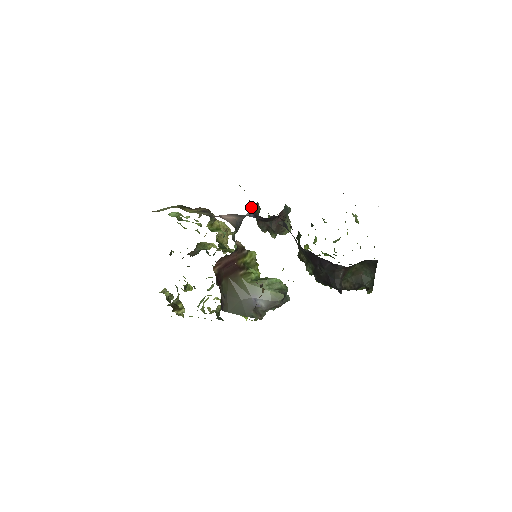
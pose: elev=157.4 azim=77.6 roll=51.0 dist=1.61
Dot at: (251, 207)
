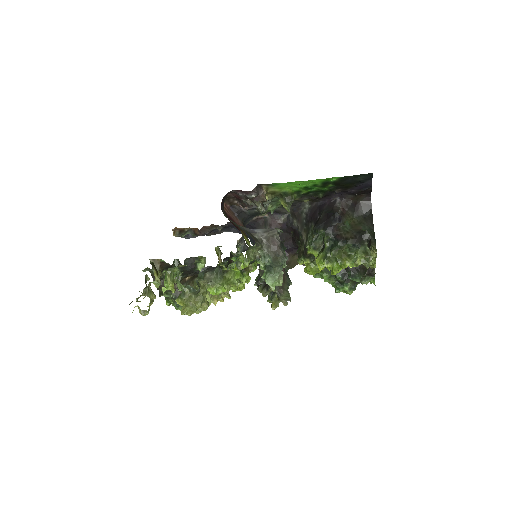
Dot at: occluded
